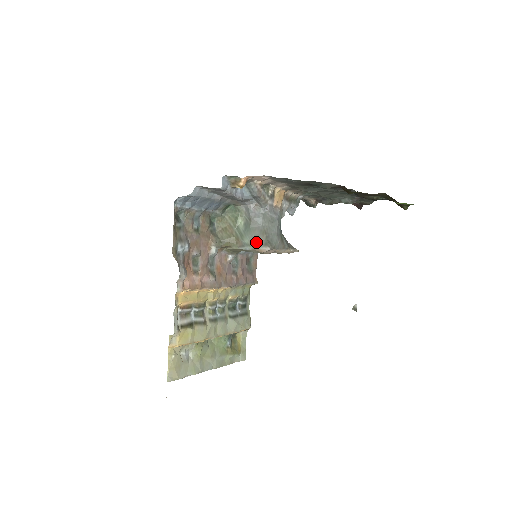
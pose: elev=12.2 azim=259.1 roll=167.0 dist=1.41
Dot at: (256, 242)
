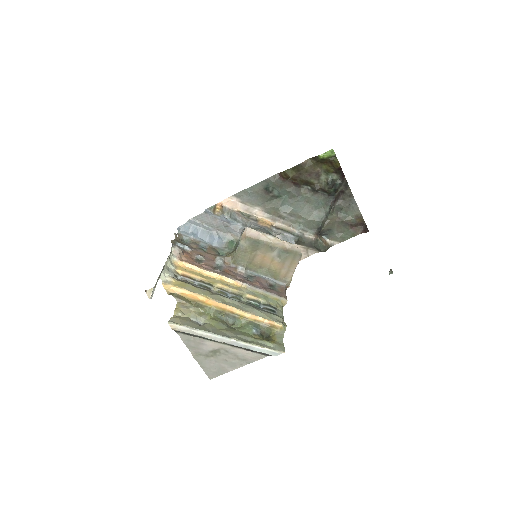
Dot at: occluded
